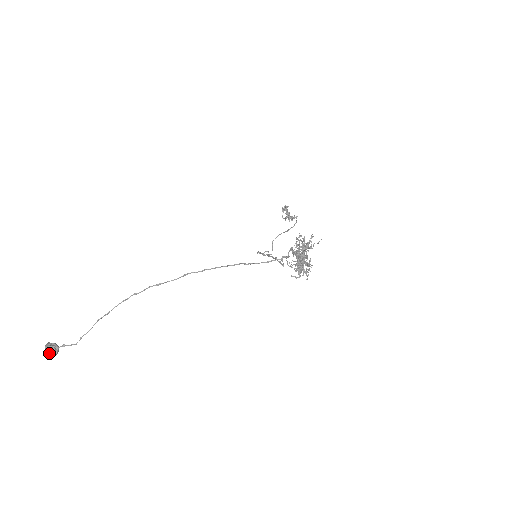
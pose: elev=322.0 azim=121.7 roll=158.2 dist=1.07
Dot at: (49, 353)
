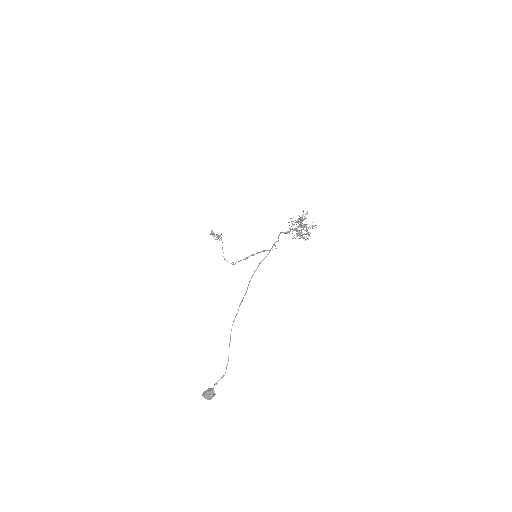
Dot at: (213, 395)
